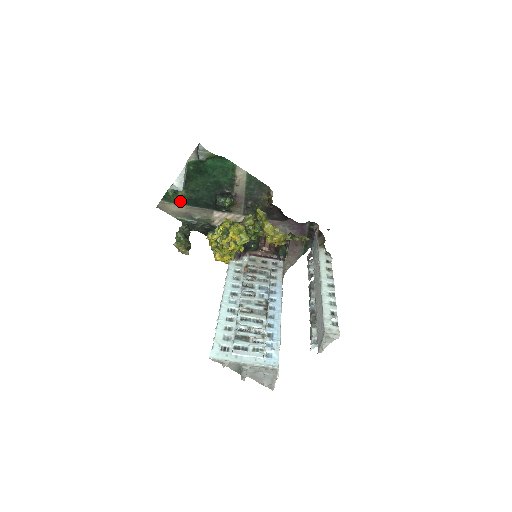
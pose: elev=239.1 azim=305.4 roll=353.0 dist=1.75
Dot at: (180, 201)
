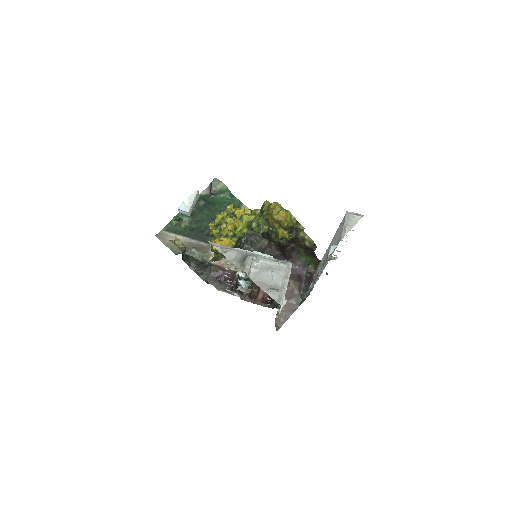
Dot at: (181, 232)
